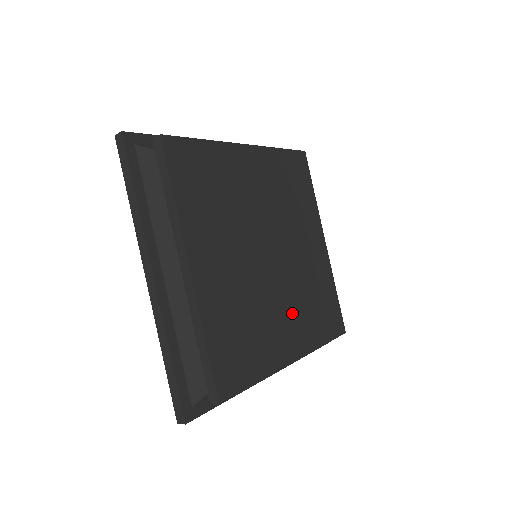
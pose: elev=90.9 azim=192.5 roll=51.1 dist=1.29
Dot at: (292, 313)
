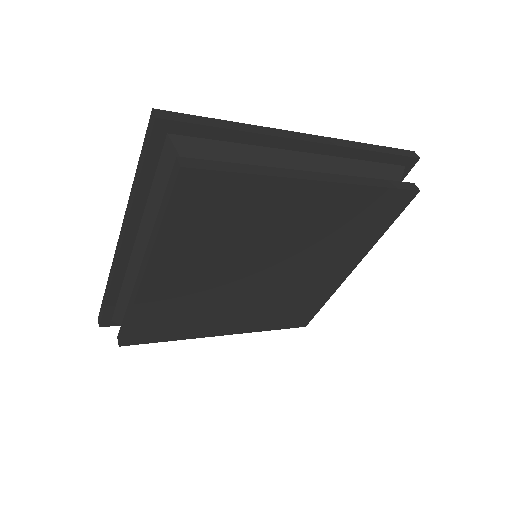
Dot at: (249, 311)
